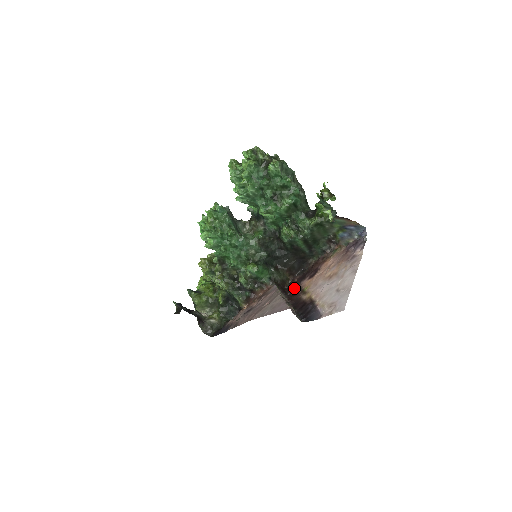
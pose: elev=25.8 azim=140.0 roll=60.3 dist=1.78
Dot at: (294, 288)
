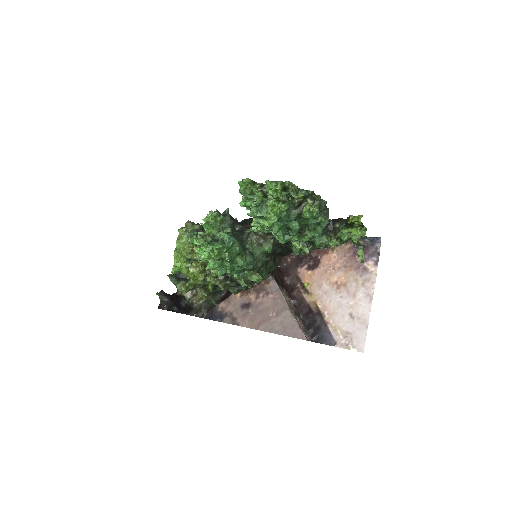
Dot at: (290, 275)
